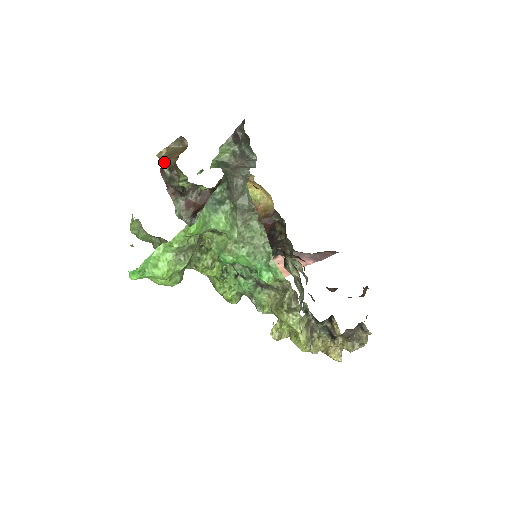
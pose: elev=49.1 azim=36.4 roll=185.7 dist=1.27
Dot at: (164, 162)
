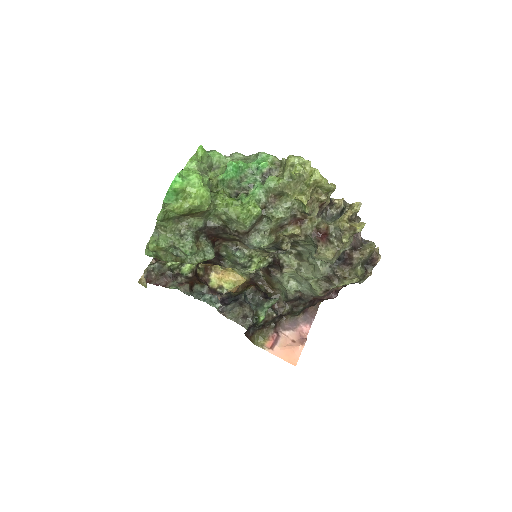
Dot at: (148, 266)
